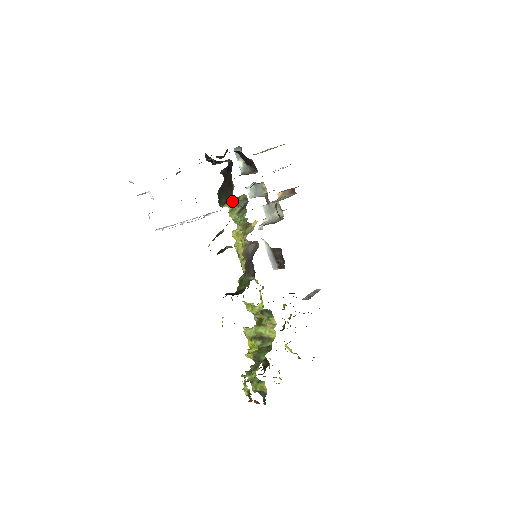
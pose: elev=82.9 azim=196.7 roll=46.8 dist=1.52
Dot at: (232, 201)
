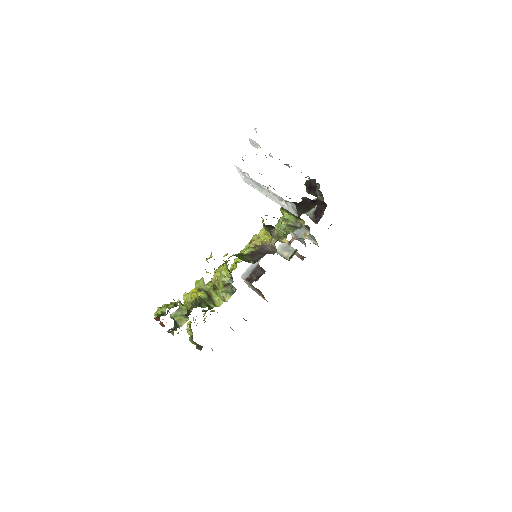
Dot at: (295, 216)
